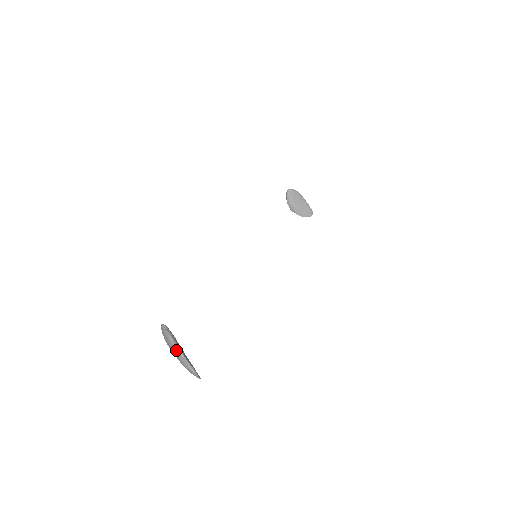
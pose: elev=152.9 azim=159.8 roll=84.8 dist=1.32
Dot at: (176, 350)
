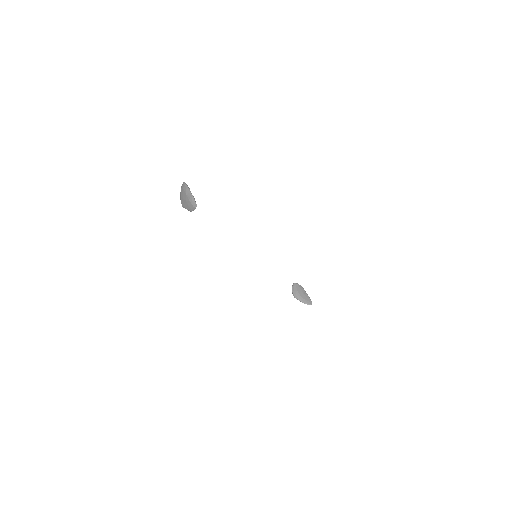
Dot at: (187, 188)
